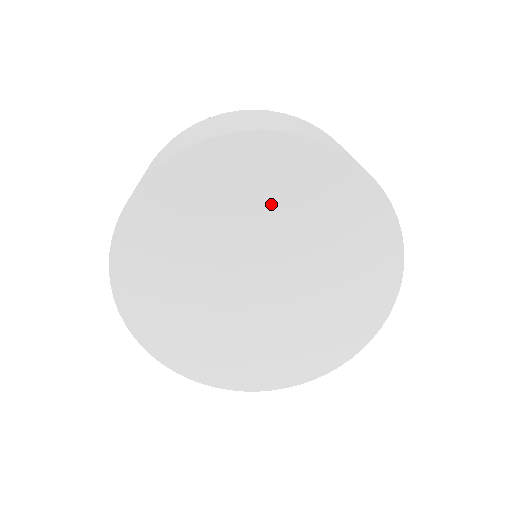
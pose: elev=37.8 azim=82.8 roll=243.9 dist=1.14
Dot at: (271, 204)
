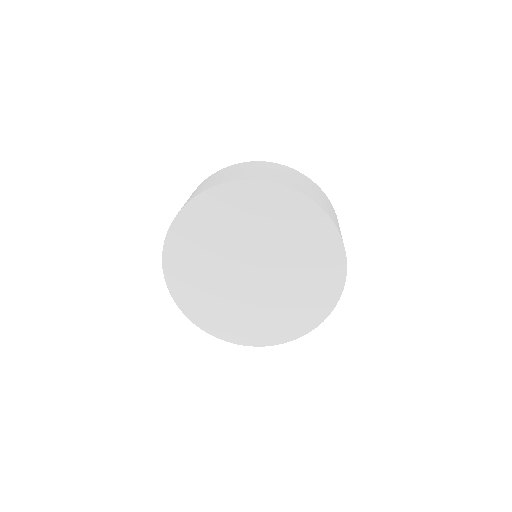
Dot at: (253, 222)
